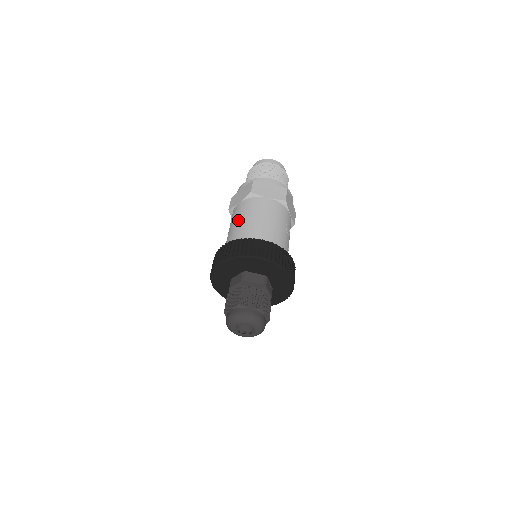
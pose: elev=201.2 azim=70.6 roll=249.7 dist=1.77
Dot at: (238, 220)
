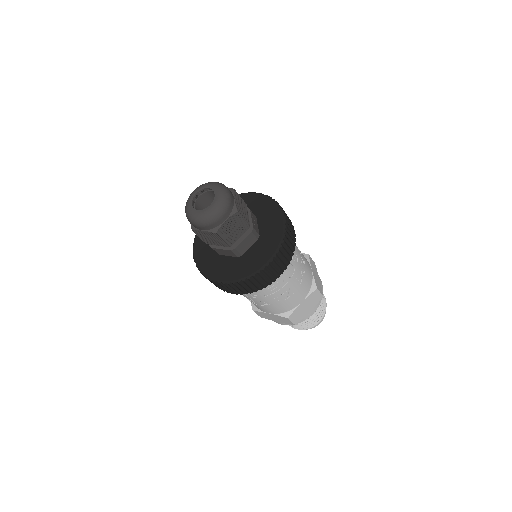
Dot at: occluded
